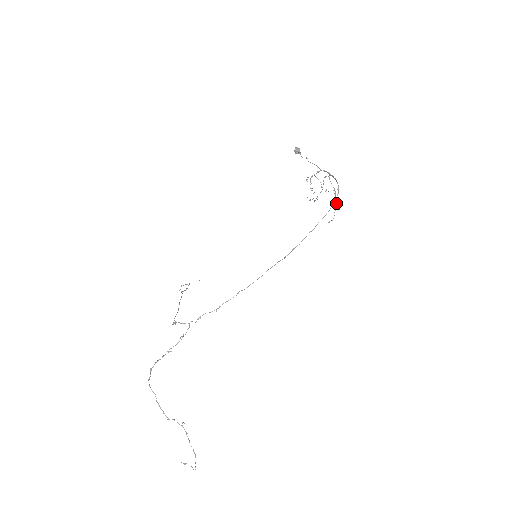
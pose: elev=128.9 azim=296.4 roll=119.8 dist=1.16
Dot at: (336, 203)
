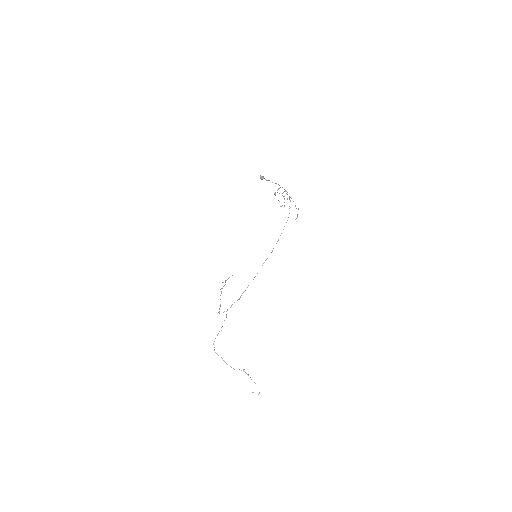
Dot at: occluded
